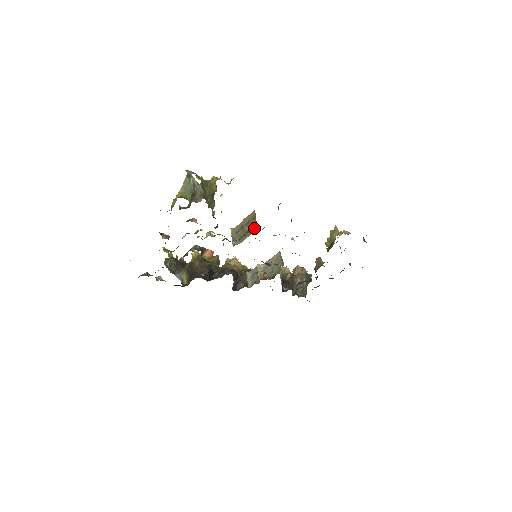
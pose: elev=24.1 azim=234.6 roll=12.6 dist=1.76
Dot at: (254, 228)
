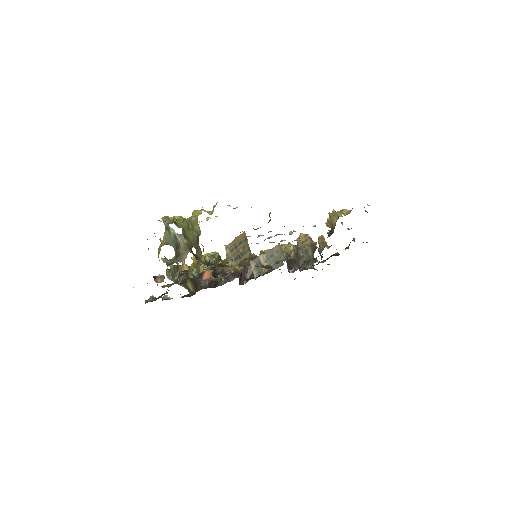
Dot at: (248, 252)
